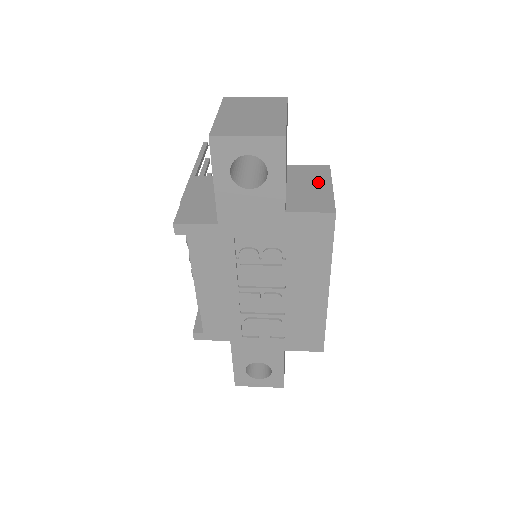
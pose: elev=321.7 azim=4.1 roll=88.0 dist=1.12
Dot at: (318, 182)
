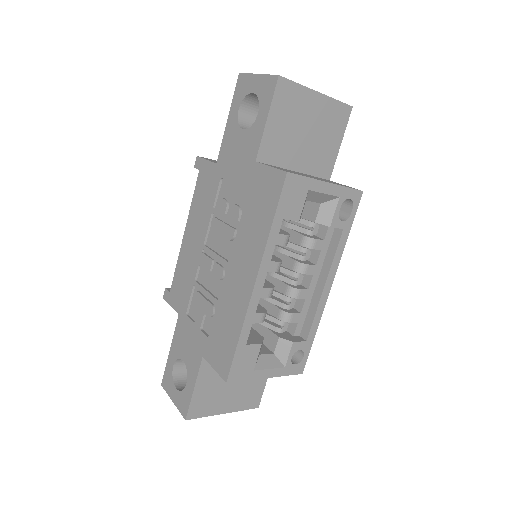
Dot at: (324, 180)
